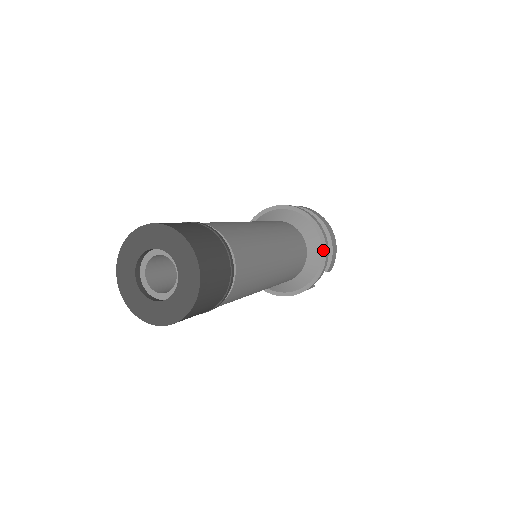
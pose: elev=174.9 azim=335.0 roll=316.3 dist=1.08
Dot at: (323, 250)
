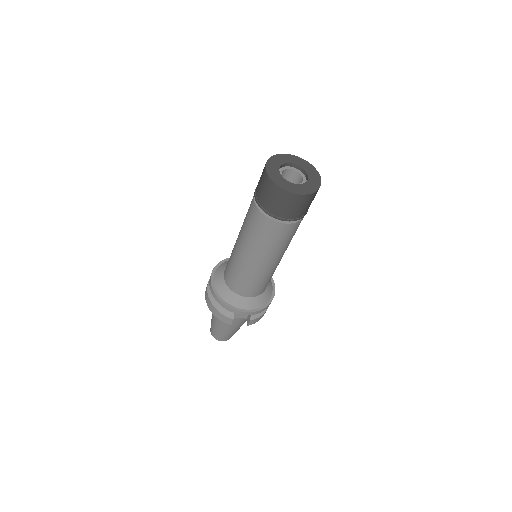
Dot at: (268, 303)
